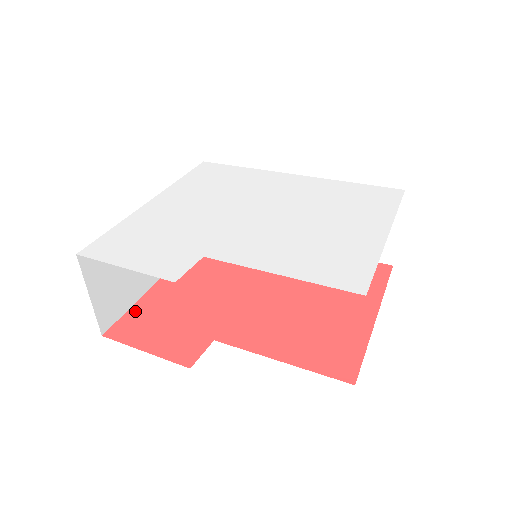
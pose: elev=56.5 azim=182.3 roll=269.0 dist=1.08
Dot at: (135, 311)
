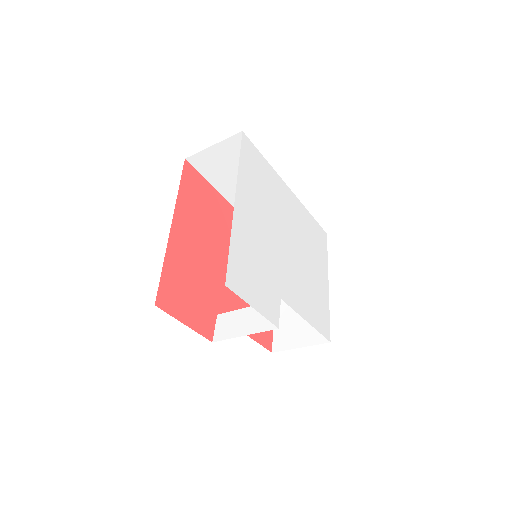
Dot at: (167, 275)
